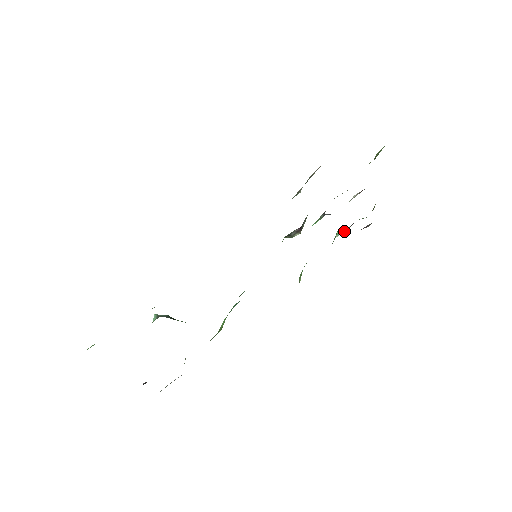
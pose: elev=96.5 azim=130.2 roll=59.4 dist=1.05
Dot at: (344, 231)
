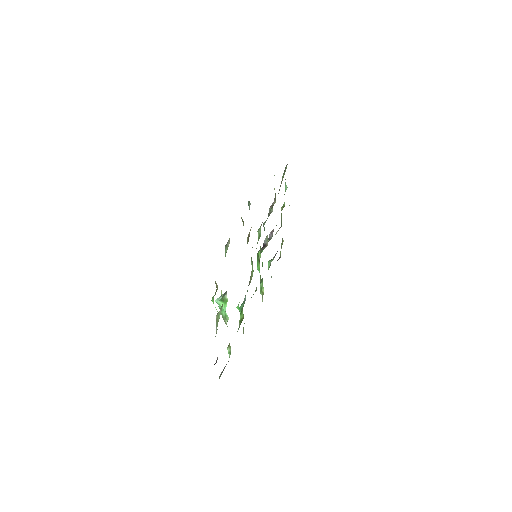
Dot at: (273, 259)
